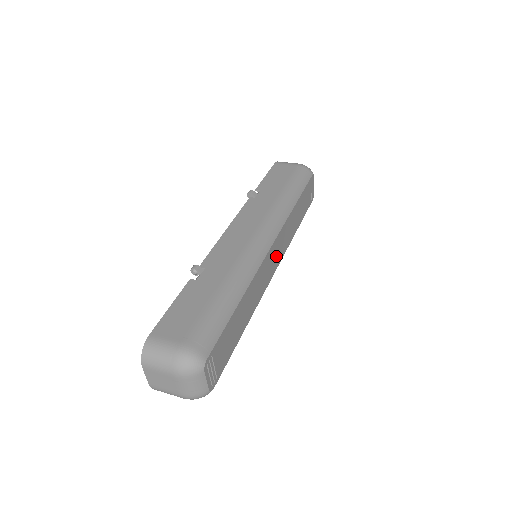
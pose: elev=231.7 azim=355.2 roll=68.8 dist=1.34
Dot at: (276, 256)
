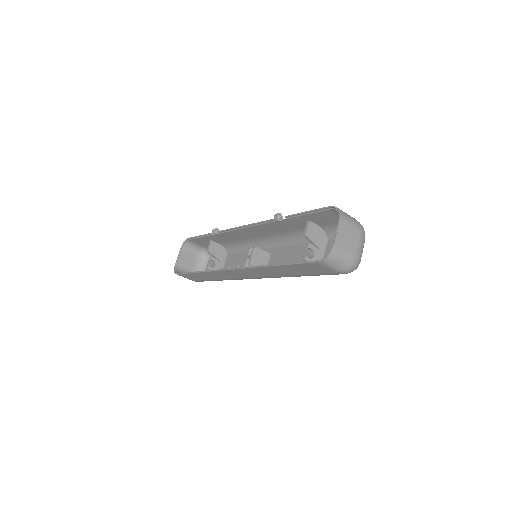
Dot at: occluded
